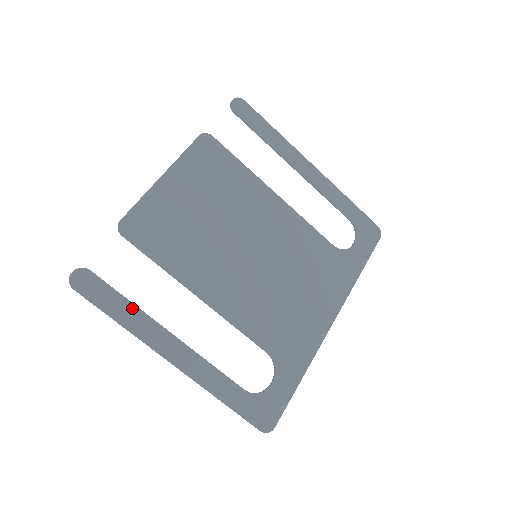
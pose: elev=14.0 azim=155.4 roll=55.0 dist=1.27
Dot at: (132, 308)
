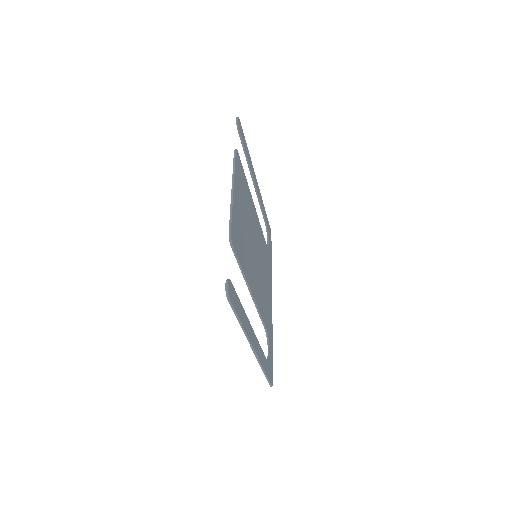
Dot at: (243, 310)
